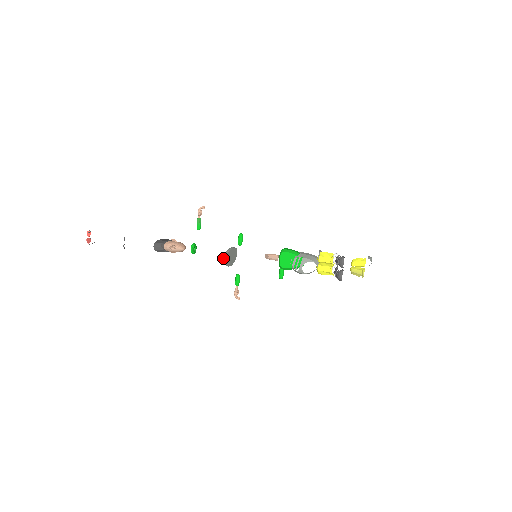
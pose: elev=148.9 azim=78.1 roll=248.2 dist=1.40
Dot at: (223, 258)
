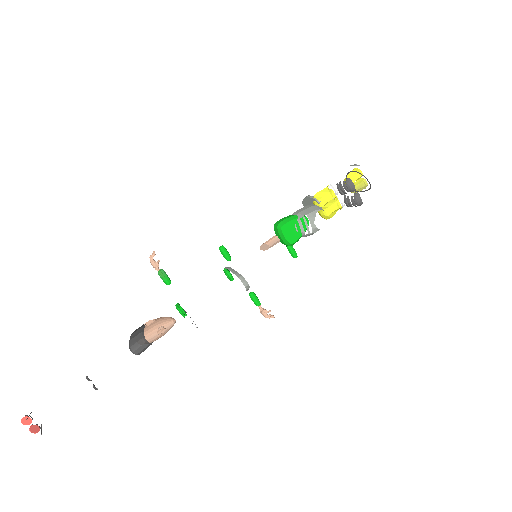
Dot at: (244, 284)
